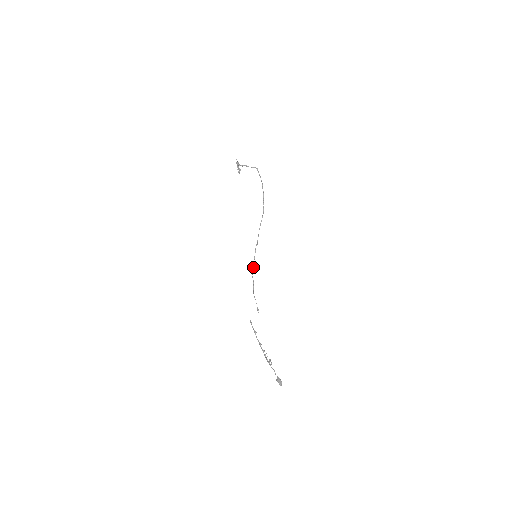
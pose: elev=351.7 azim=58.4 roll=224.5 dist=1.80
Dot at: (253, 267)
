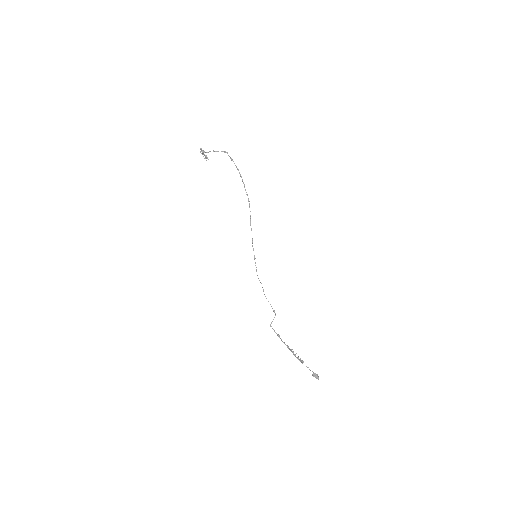
Dot at: occluded
